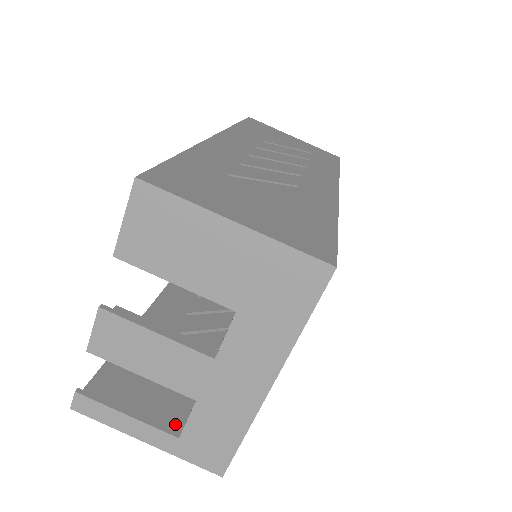
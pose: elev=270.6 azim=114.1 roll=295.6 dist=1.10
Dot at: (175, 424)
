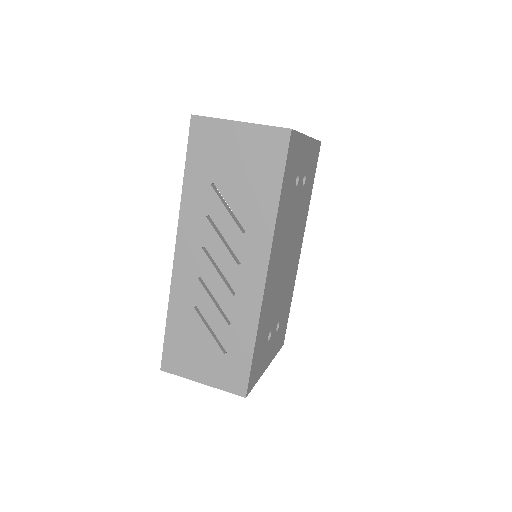
Dot at: occluded
